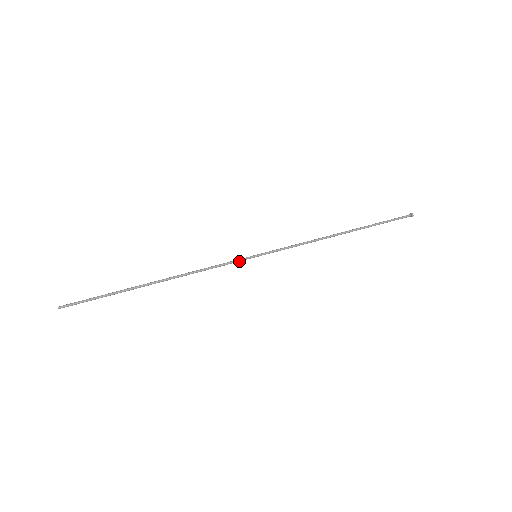
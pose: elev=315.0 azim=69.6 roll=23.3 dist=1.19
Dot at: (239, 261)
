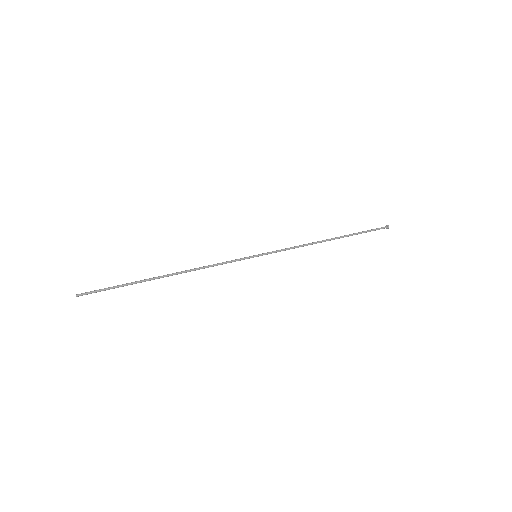
Dot at: occluded
